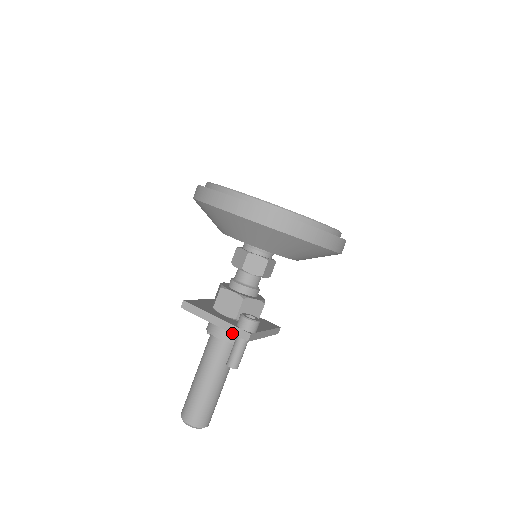
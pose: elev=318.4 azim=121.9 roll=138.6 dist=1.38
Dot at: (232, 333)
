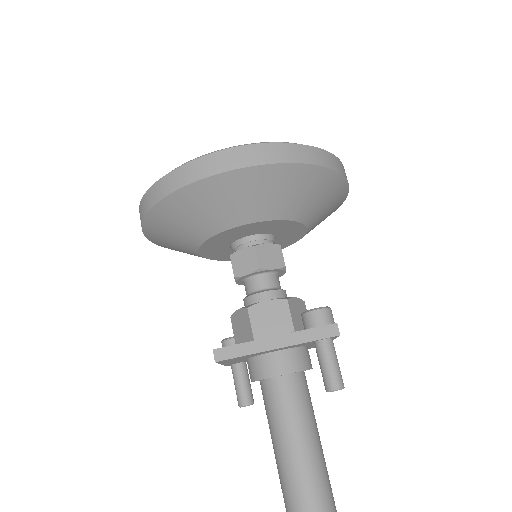
Dot at: (312, 340)
